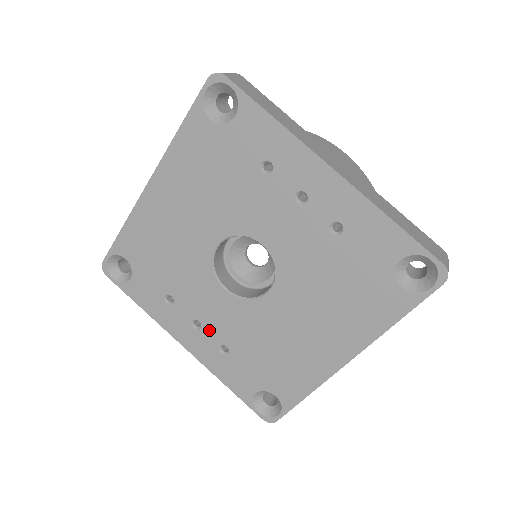
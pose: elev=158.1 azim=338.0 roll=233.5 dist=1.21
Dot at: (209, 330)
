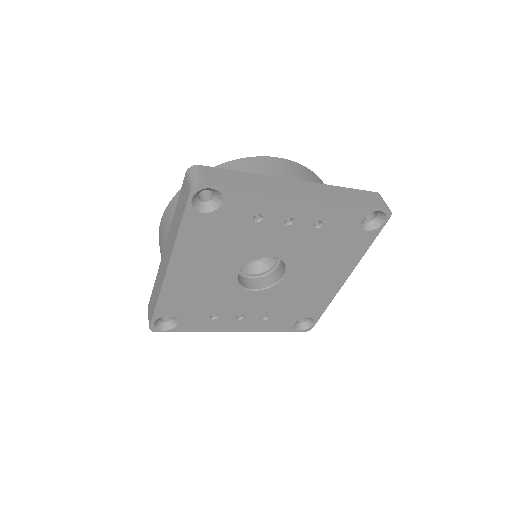
Dot at: (251, 315)
